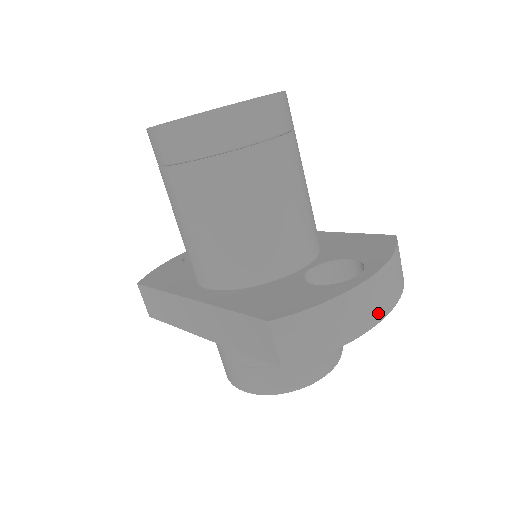
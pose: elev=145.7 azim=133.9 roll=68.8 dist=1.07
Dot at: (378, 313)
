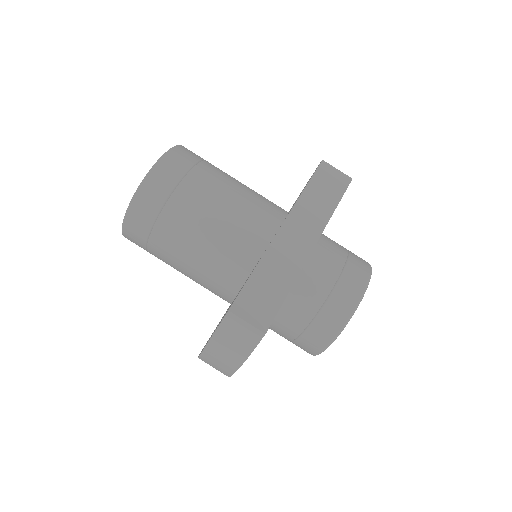
Dot at: occluded
